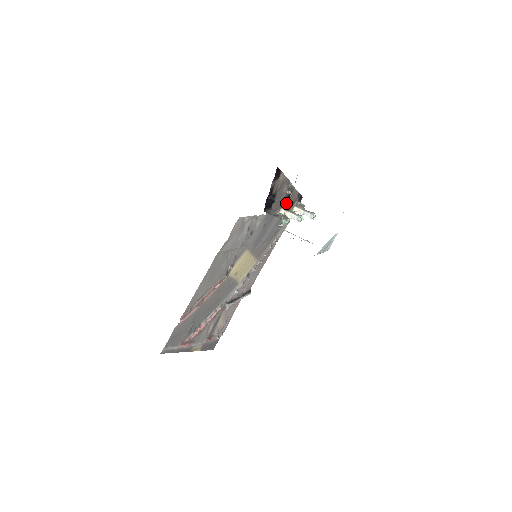
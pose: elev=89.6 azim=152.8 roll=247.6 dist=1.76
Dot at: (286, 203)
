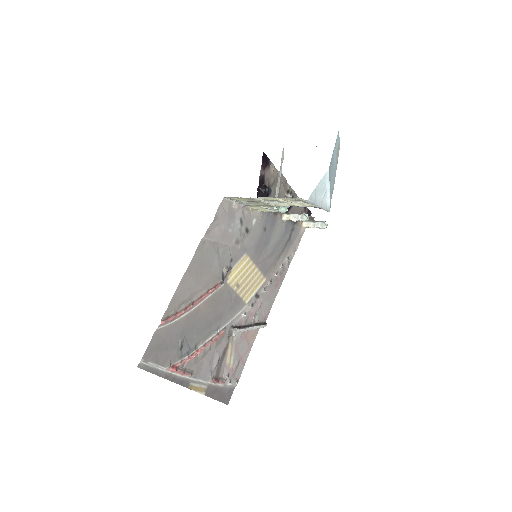
Dot at: (288, 208)
